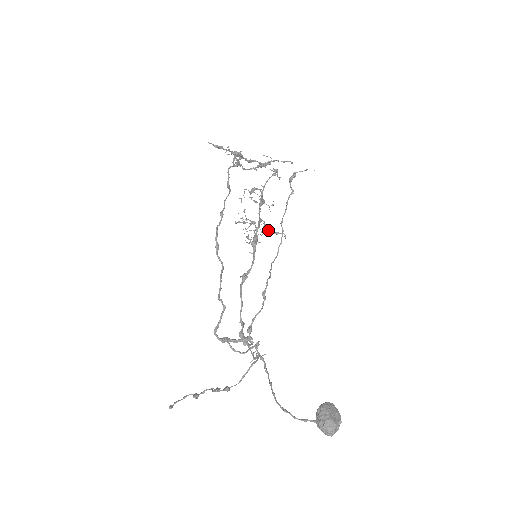
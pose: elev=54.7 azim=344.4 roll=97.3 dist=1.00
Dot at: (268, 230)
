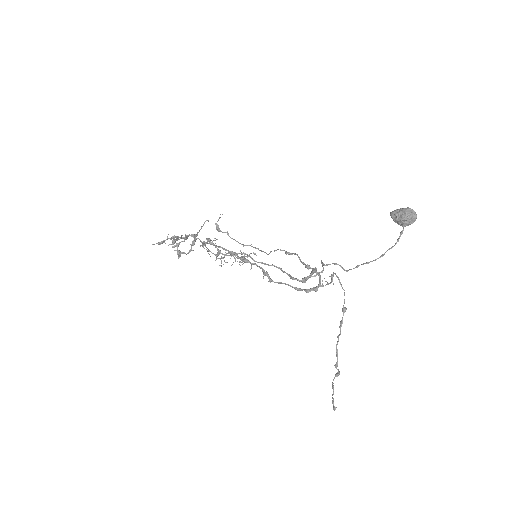
Dot at: occluded
